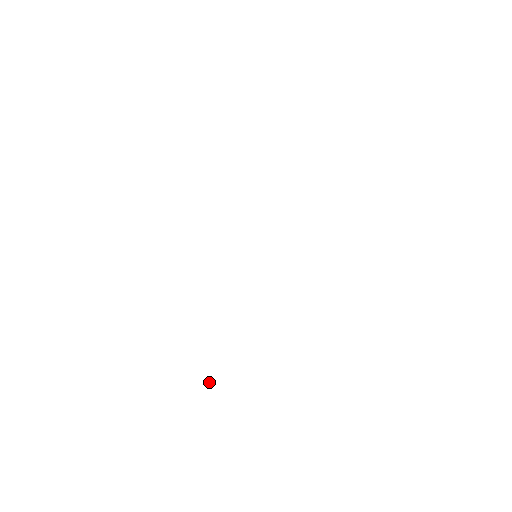
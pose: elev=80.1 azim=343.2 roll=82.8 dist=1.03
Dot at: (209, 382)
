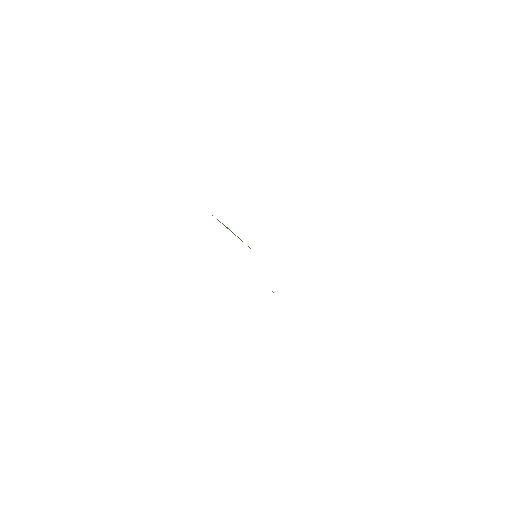
Dot at: occluded
